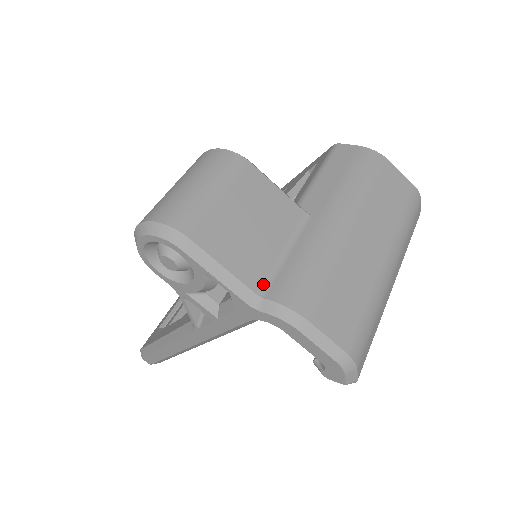
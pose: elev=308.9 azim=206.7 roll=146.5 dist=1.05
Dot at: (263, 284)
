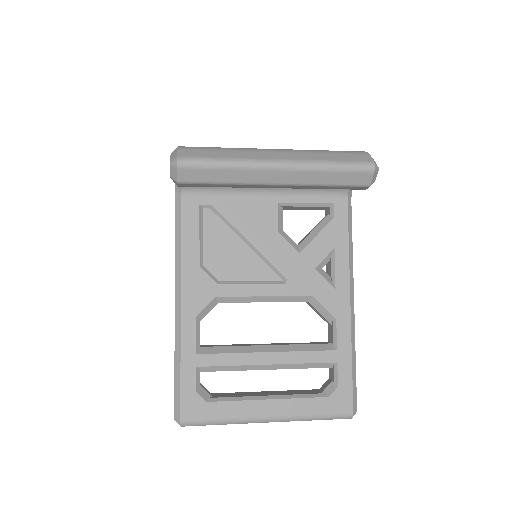
Dot at: occluded
